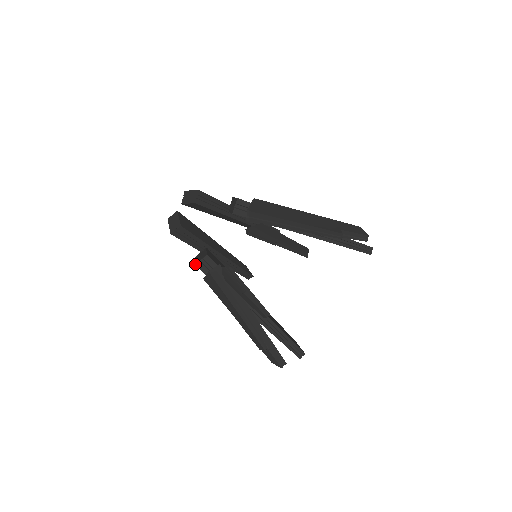
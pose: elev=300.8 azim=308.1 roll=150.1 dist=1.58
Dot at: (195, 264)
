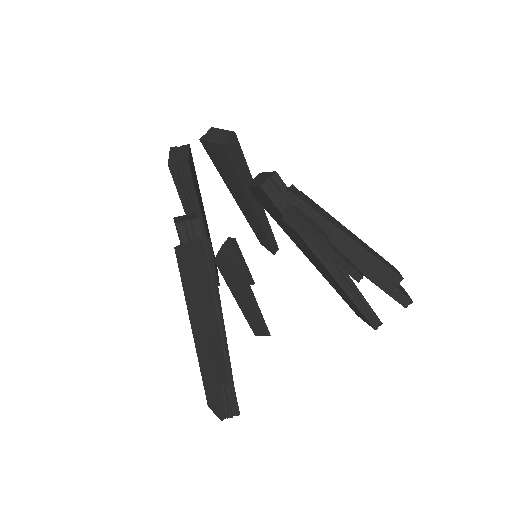
Dot at: (176, 222)
